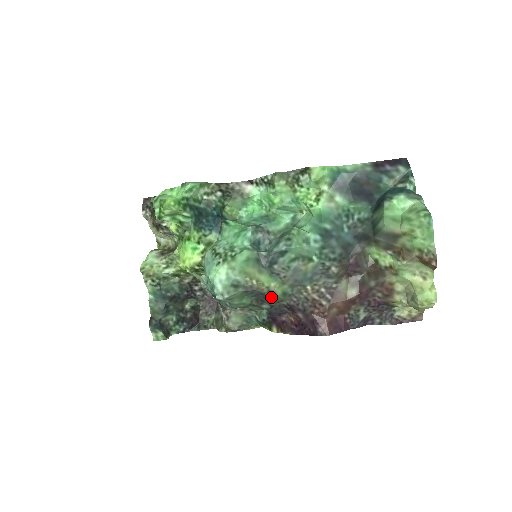
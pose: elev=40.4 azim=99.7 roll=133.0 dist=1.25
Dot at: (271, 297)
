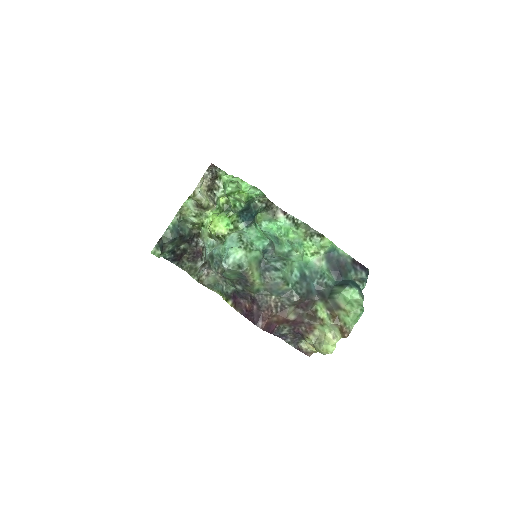
Dot at: (250, 286)
